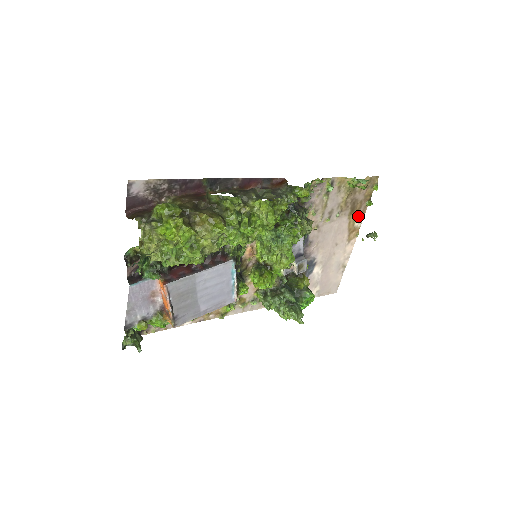
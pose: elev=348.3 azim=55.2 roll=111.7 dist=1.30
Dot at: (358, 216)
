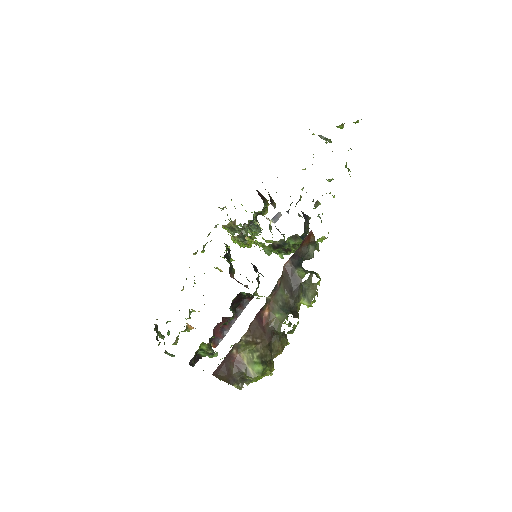
Dot at: occluded
